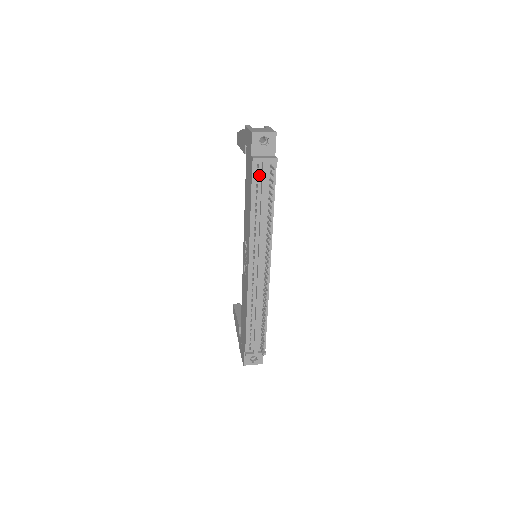
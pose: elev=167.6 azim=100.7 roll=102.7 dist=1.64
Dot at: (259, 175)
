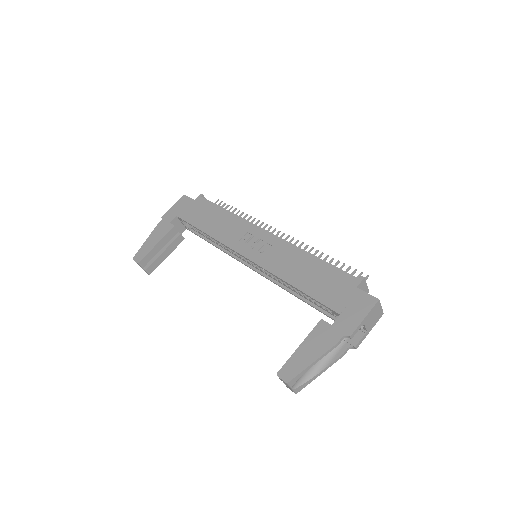
Dot at: occluded
